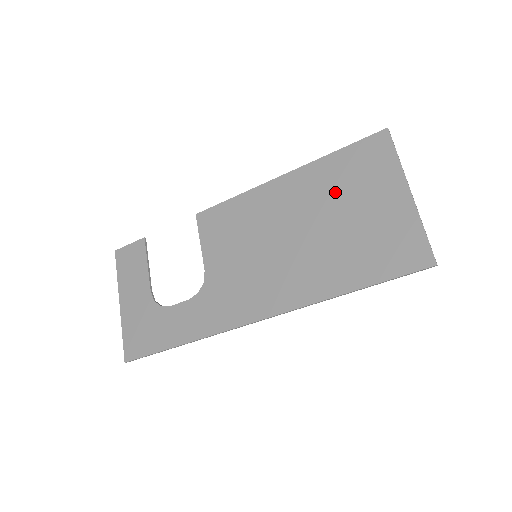
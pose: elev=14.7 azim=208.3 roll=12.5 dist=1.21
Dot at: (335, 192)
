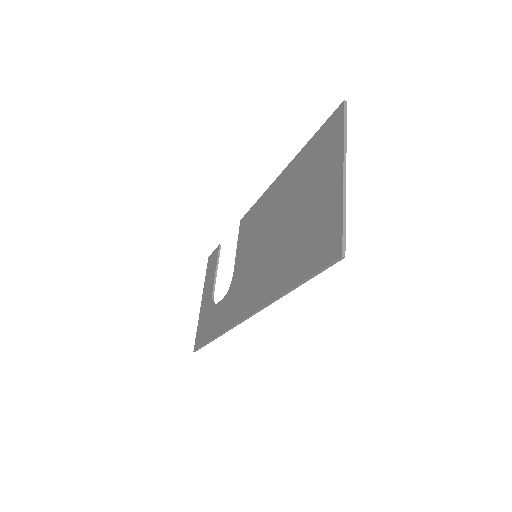
Dot at: (302, 183)
